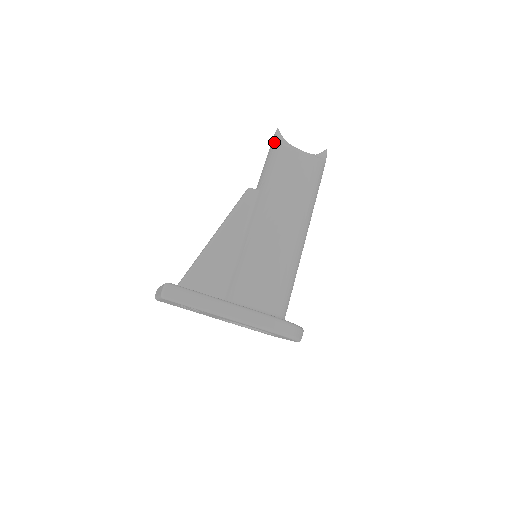
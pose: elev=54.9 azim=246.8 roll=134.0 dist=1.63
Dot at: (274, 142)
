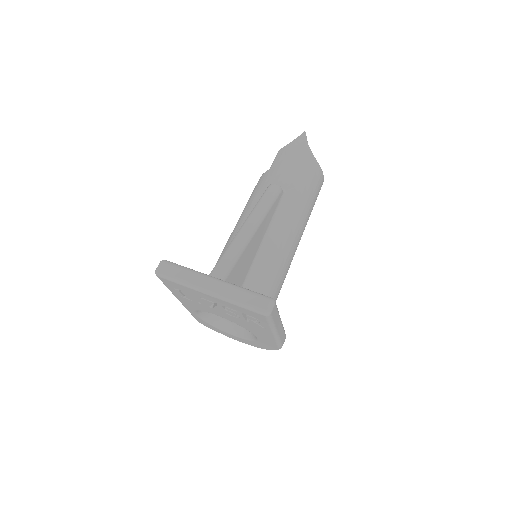
Dot at: (305, 148)
